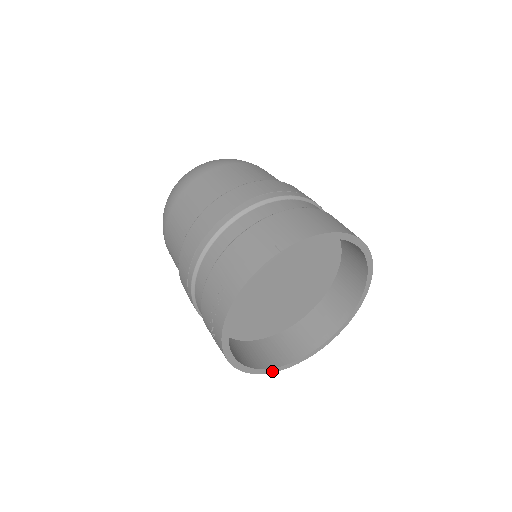
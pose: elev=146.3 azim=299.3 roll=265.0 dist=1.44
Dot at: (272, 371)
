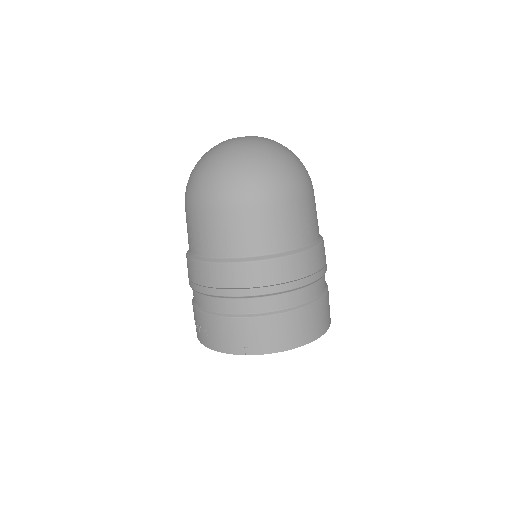
Dot at: occluded
